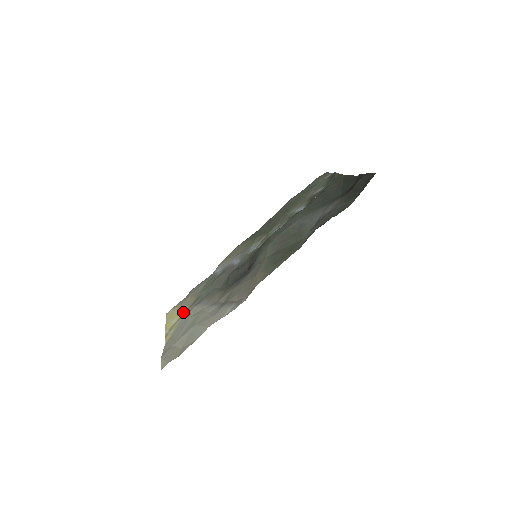
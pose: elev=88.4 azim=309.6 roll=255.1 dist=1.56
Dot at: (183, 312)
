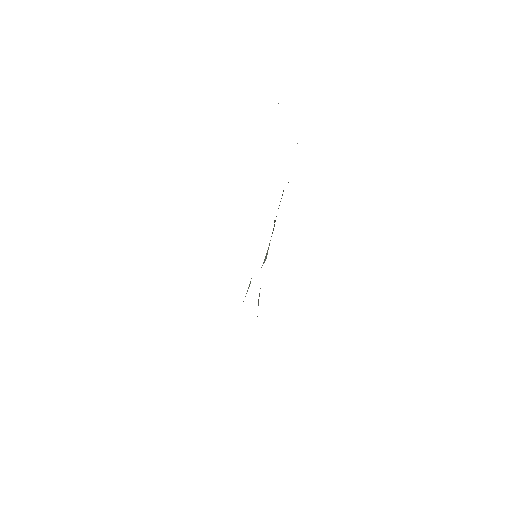
Dot at: occluded
